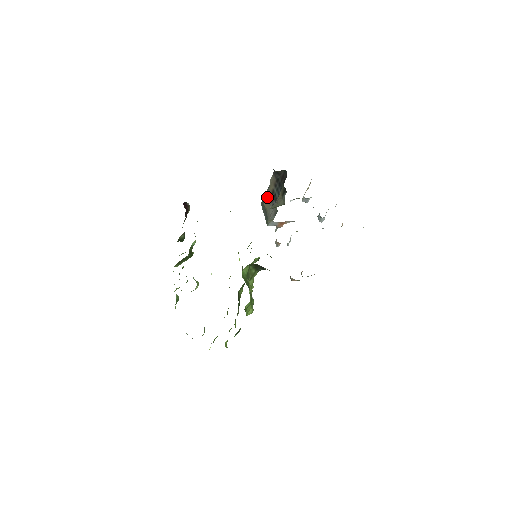
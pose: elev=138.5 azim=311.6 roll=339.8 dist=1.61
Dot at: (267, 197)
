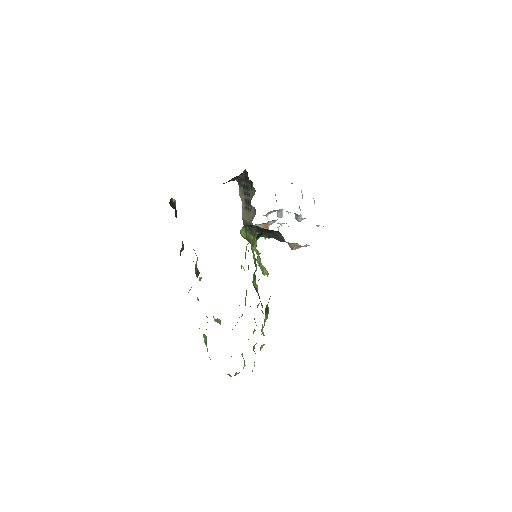
Dot at: (244, 211)
